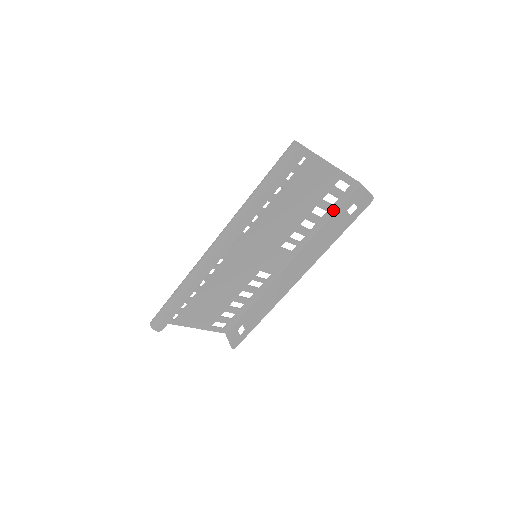
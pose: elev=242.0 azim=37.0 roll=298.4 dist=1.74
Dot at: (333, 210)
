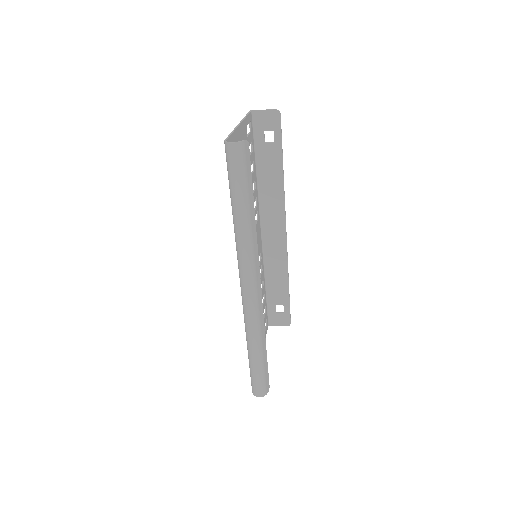
Dot at: (254, 154)
